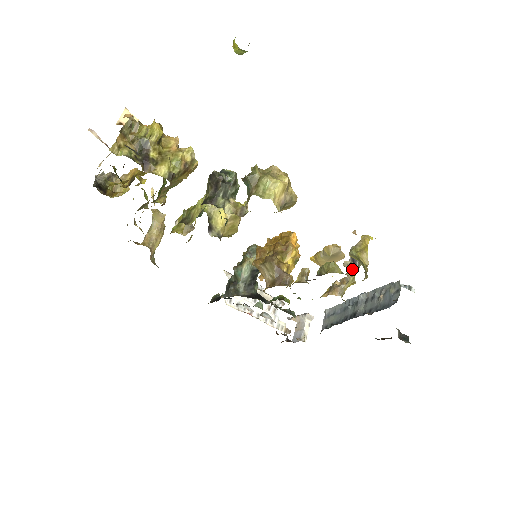
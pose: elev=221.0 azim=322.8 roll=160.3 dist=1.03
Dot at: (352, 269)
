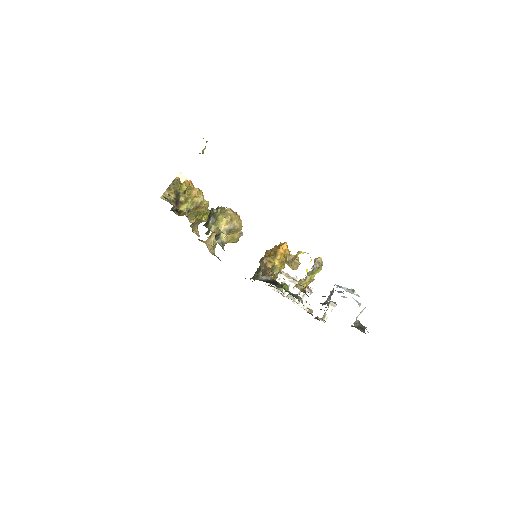
Dot at: (308, 272)
